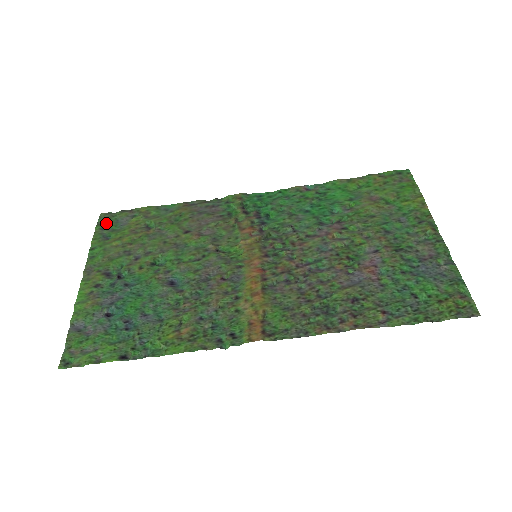
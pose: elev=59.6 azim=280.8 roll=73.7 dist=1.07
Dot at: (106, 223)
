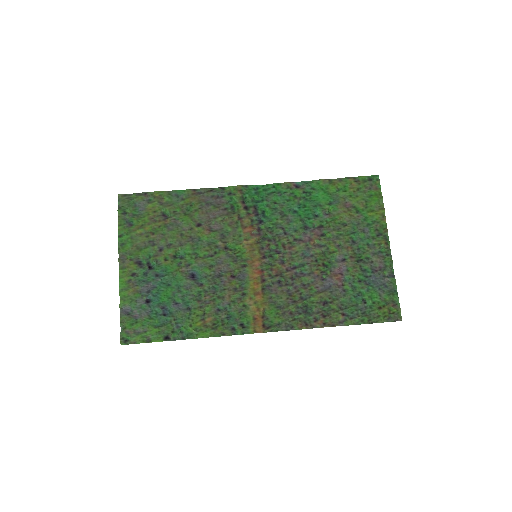
Dot at: (126, 207)
